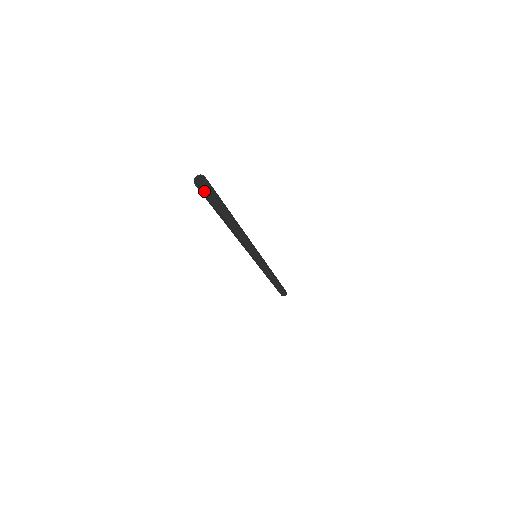
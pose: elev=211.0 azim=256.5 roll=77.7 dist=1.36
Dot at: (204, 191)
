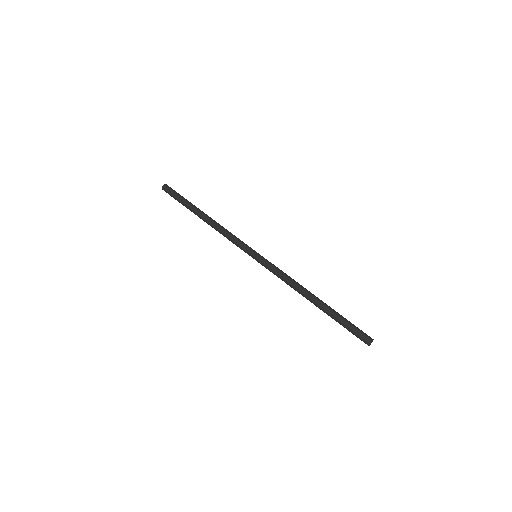
Dot at: (166, 190)
